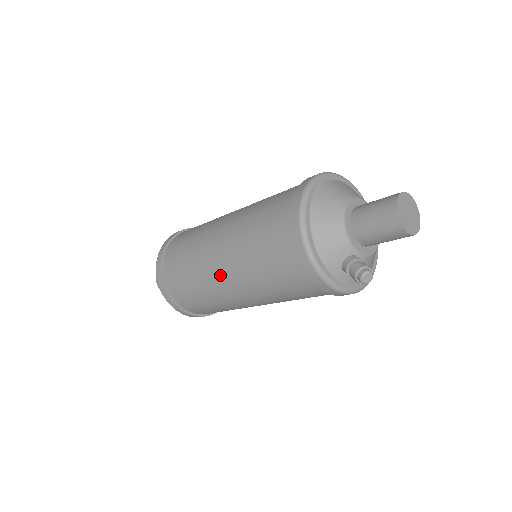
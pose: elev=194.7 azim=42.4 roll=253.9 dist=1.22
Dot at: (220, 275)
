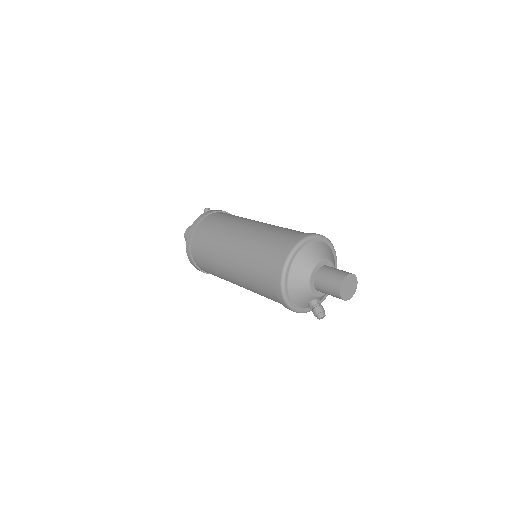
Dot at: (233, 280)
